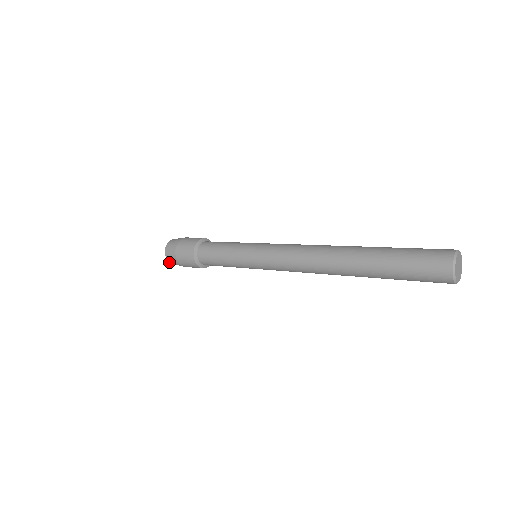
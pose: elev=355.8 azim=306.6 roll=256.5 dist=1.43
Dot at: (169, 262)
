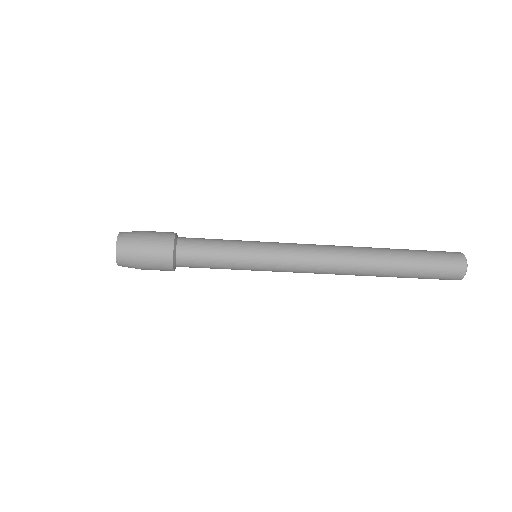
Dot at: (116, 244)
